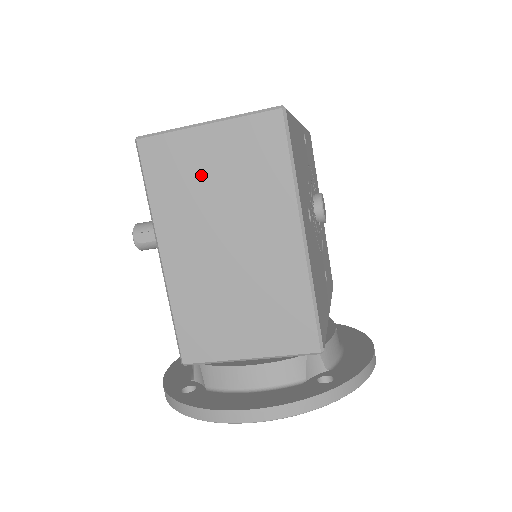
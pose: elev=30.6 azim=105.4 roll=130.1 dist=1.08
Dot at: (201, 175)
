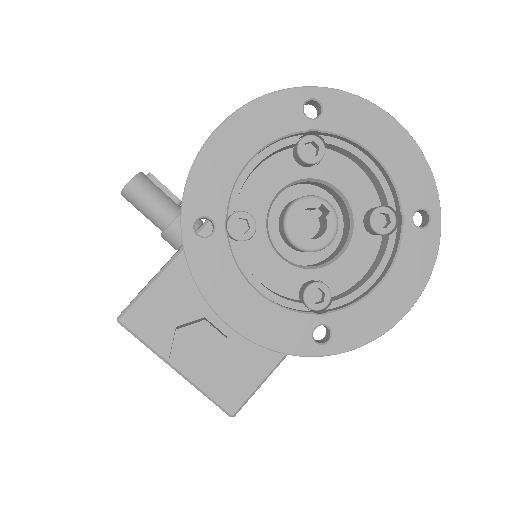
Dot at: occluded
